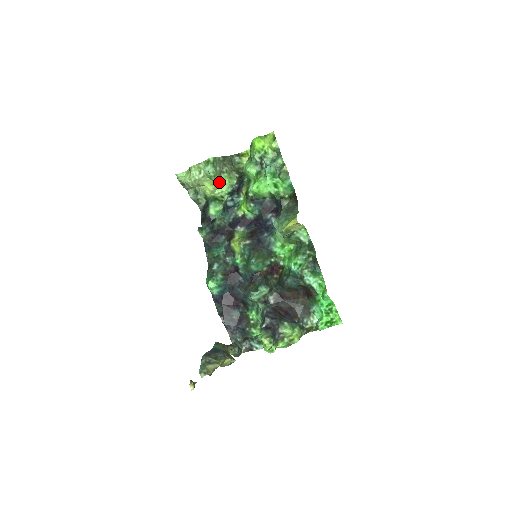
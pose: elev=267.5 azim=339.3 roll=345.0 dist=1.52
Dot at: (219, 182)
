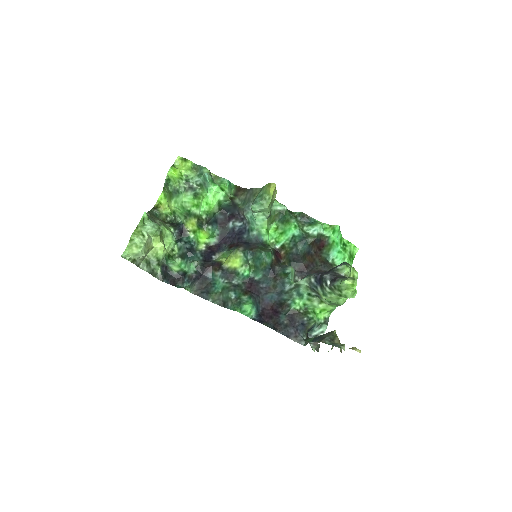
Dot at: (162, 236)
